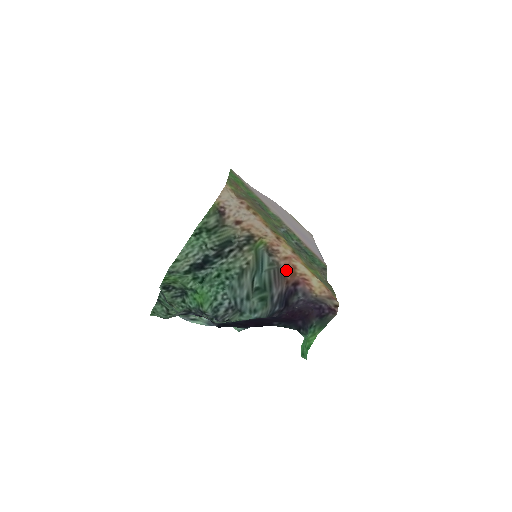
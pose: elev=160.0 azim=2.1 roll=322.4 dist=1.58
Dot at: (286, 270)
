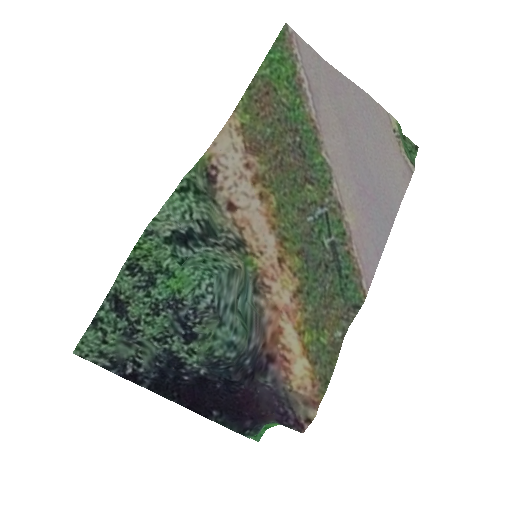
Dot at: (267, 329)
